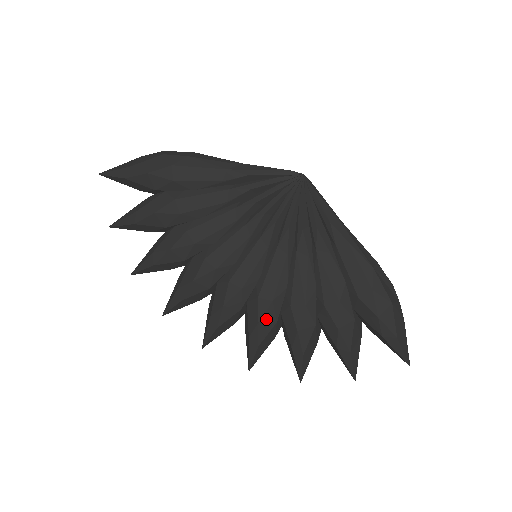
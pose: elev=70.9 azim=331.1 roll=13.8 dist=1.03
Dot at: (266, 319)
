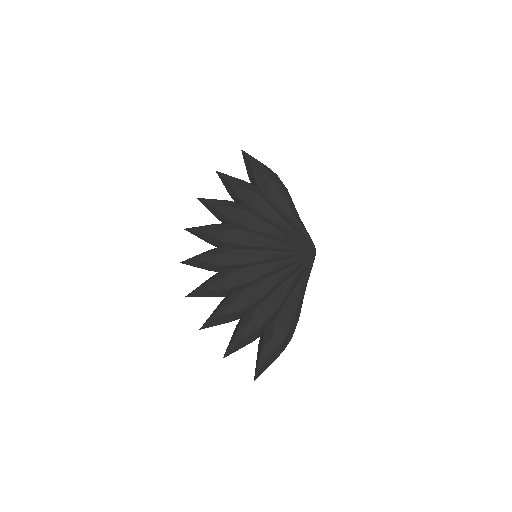
Dot at: (227, 282)
